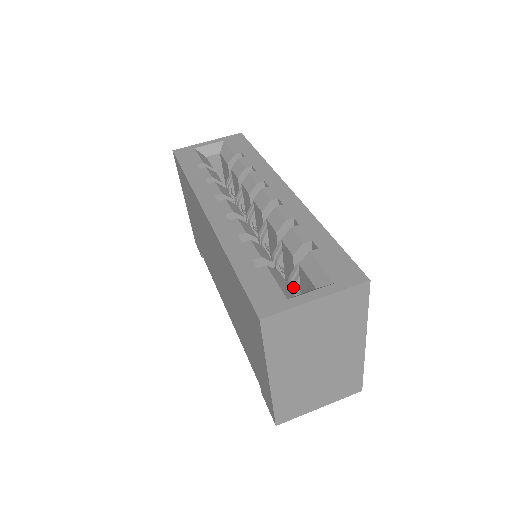
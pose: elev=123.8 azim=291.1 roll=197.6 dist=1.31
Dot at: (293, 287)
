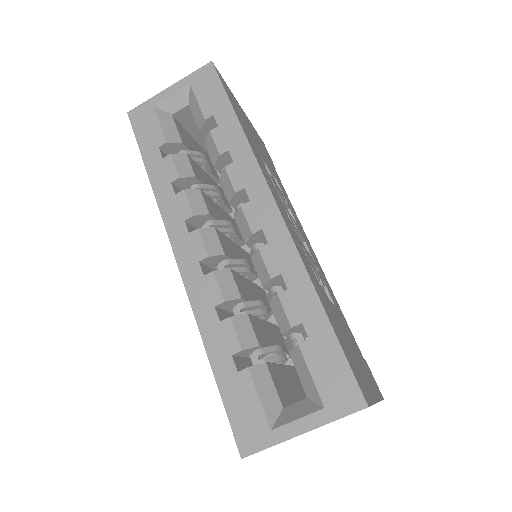
Dot at: (289, 357)
